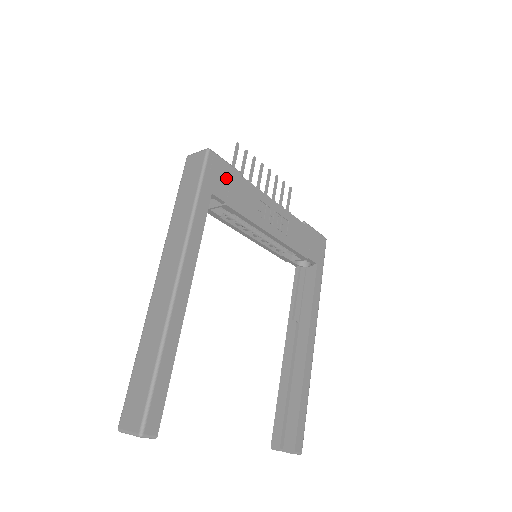
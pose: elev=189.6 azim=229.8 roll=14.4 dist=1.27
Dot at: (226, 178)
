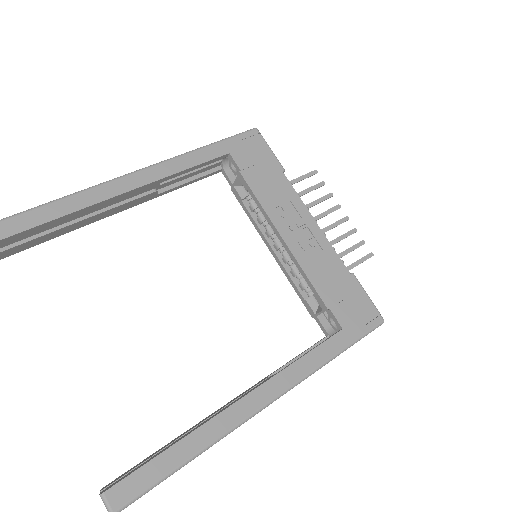
Dot at: (258, 157)
